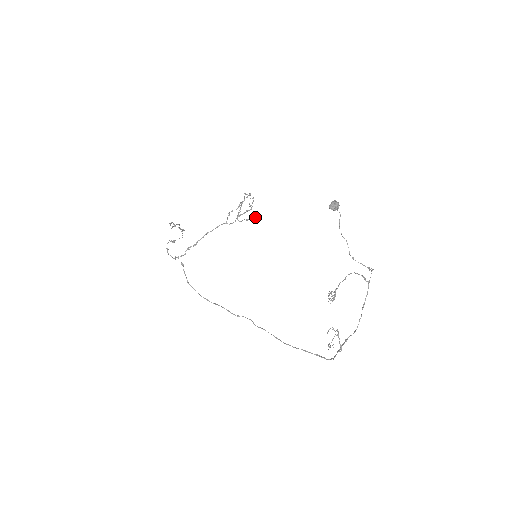
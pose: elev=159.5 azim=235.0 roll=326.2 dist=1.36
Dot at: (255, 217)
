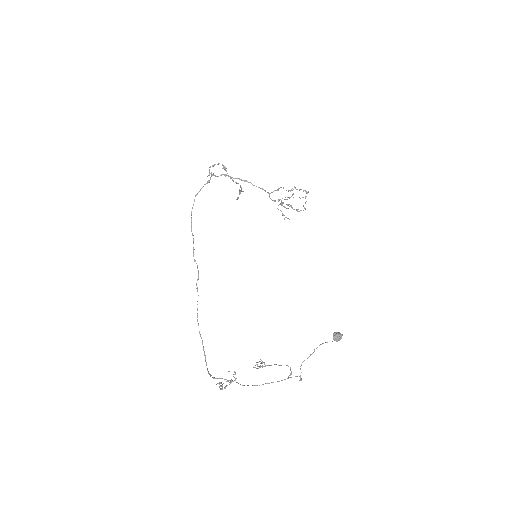
Dot at: occluded
